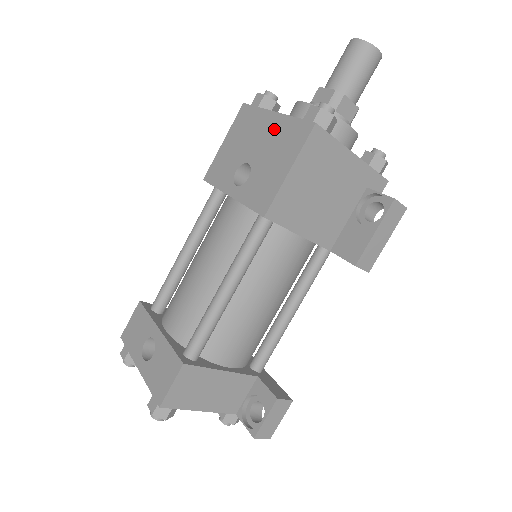
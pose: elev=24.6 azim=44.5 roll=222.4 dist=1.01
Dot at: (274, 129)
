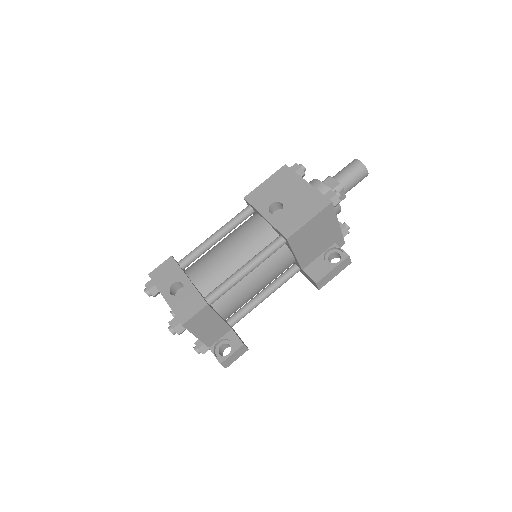
Dot at: (305, 192)
